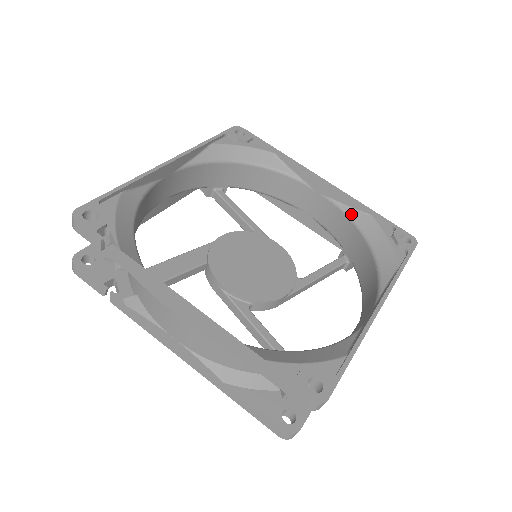
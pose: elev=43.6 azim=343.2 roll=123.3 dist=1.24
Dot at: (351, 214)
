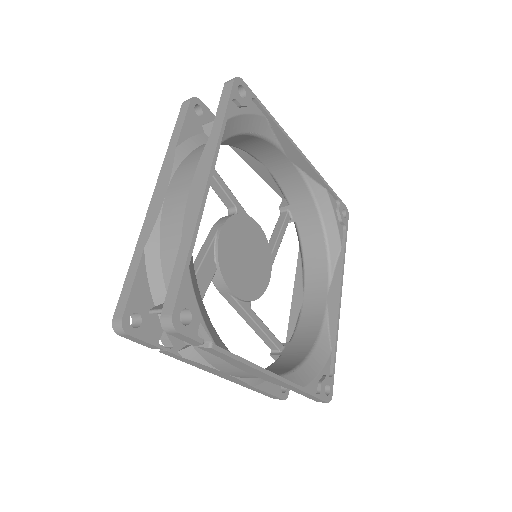
Dot at: (312, 186)
